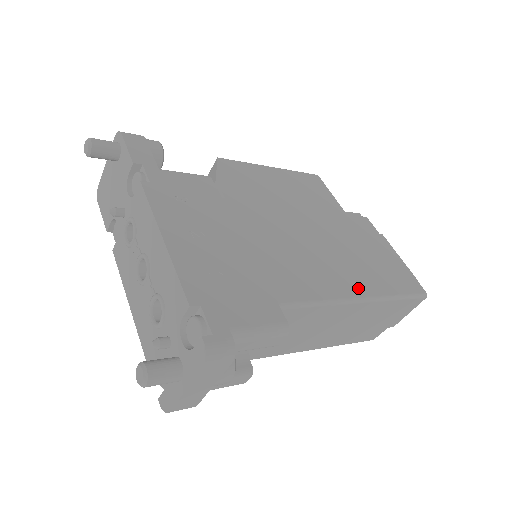
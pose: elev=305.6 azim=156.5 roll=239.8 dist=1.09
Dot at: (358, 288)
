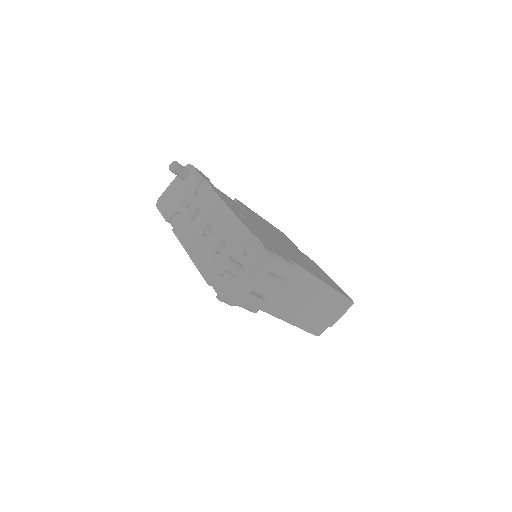
Dot at: (320, 278)
